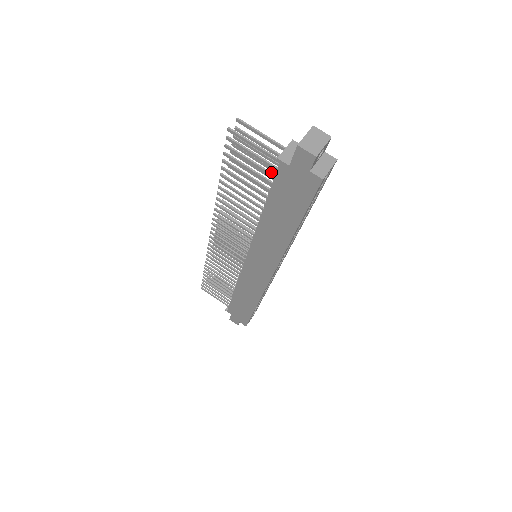
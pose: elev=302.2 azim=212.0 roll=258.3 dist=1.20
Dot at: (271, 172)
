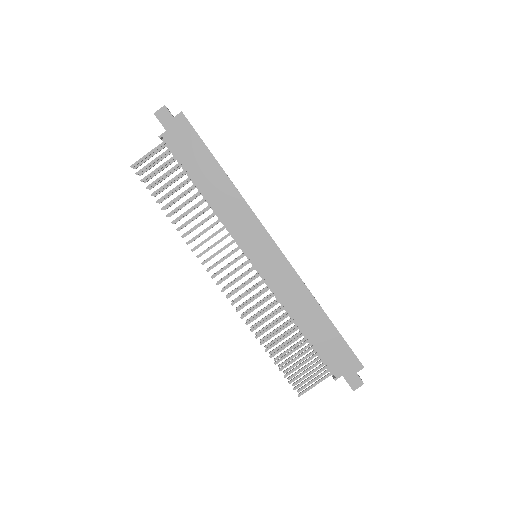
Dot at: (171, 158)
